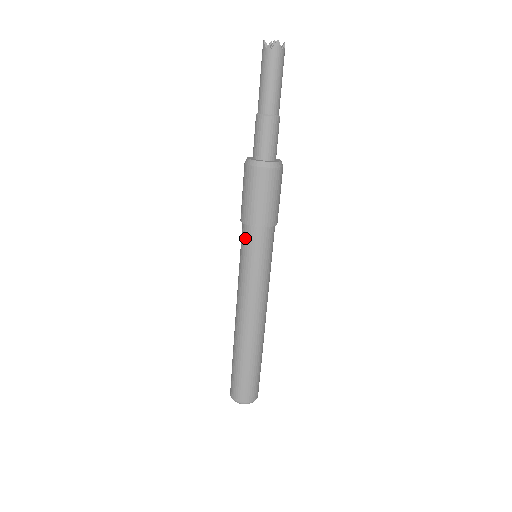
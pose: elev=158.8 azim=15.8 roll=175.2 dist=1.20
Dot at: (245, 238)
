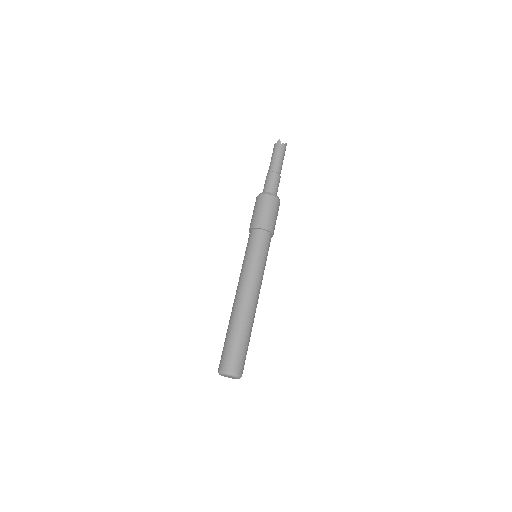
Dot at: (248, 240)
